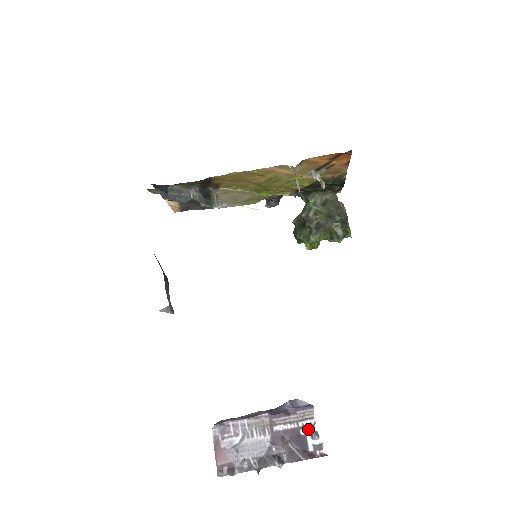
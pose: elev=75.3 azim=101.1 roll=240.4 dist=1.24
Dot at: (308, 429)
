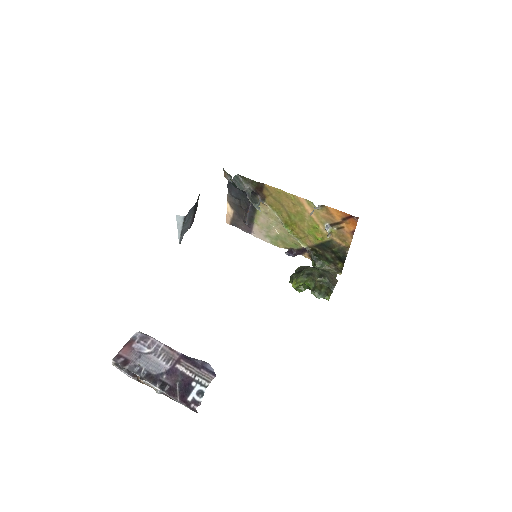
Dot at: (199, 386)
